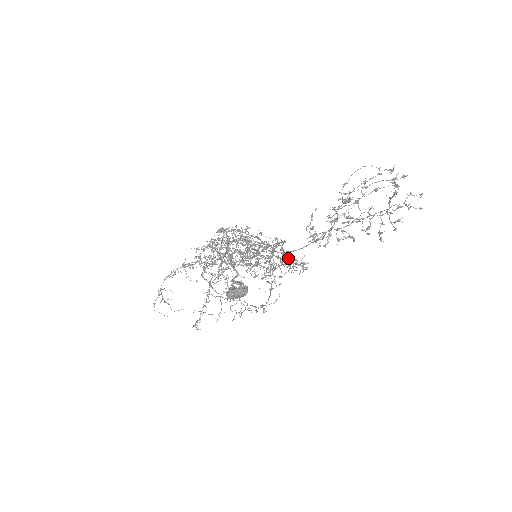
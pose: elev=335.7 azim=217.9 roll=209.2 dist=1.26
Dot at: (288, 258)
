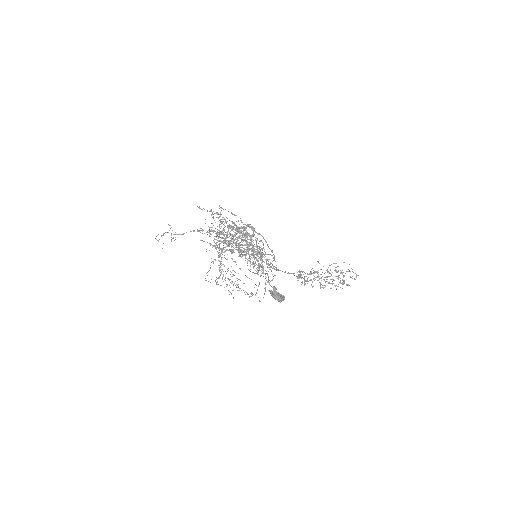
Dot at: occluded
